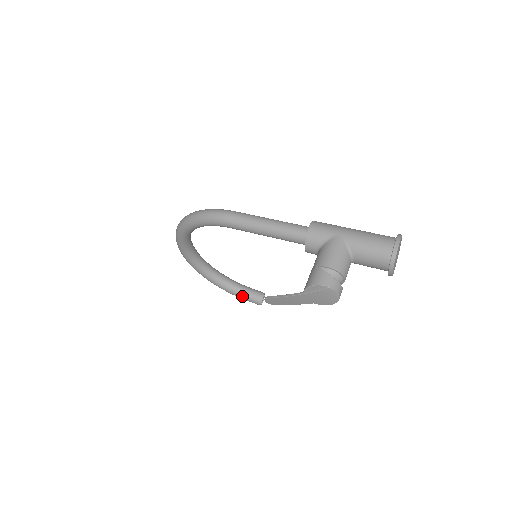
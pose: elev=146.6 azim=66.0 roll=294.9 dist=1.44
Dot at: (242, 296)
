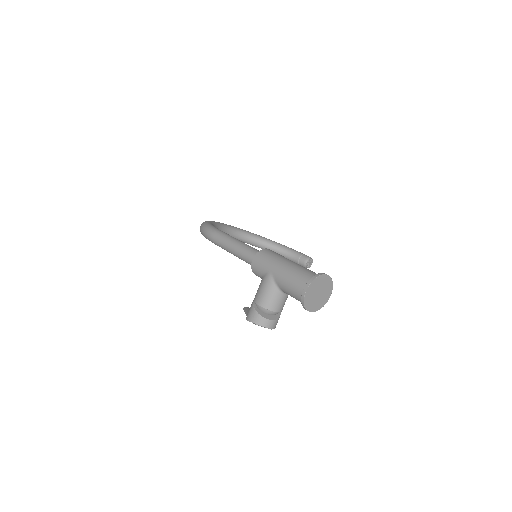
Dot at: occluded
